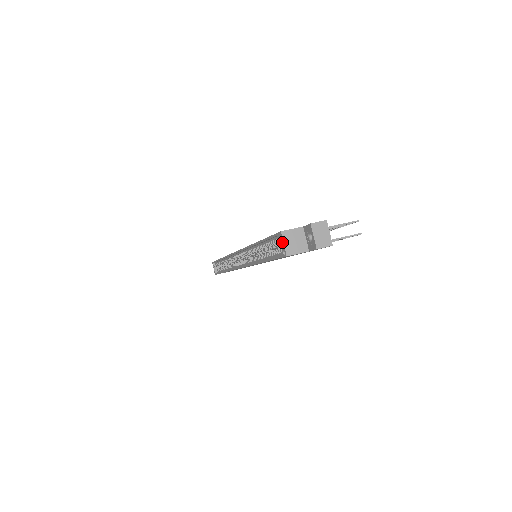
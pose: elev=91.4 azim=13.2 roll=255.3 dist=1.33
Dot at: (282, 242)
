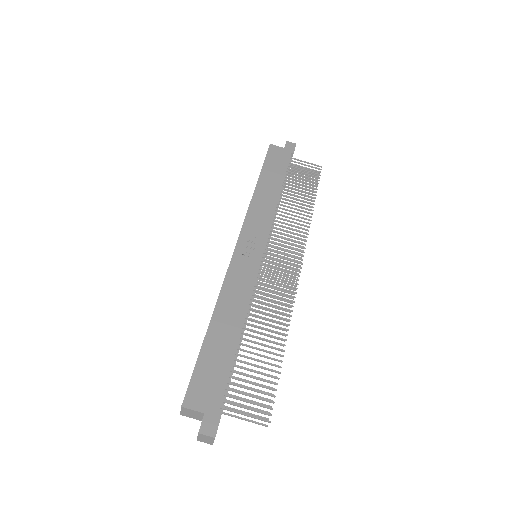
Dot at: (181, 407)
